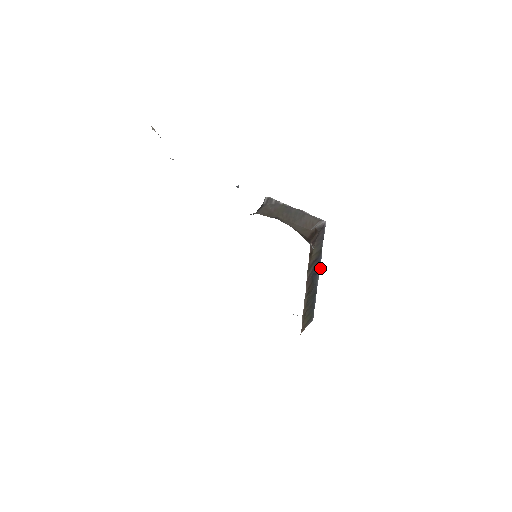
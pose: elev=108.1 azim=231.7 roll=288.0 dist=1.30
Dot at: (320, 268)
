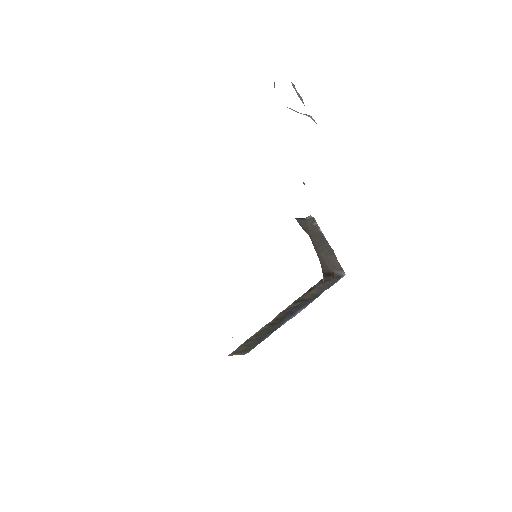
Dot at: (299, 312)
